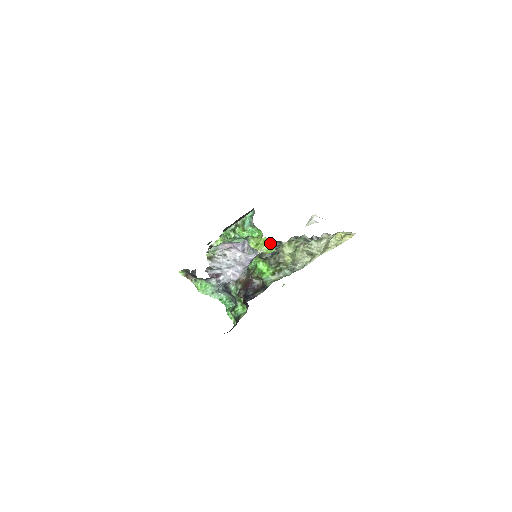
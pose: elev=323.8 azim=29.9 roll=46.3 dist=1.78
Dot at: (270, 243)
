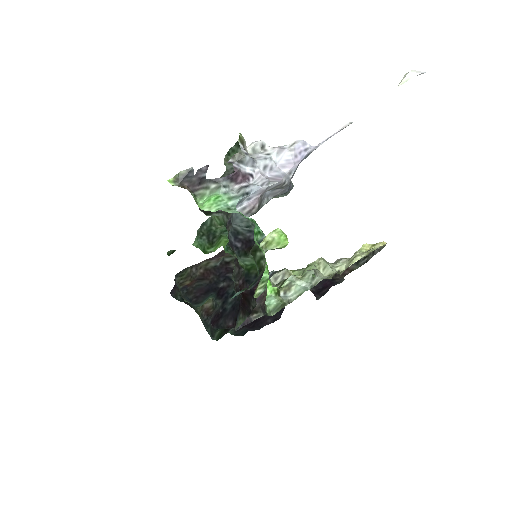
Dot at: occluded
